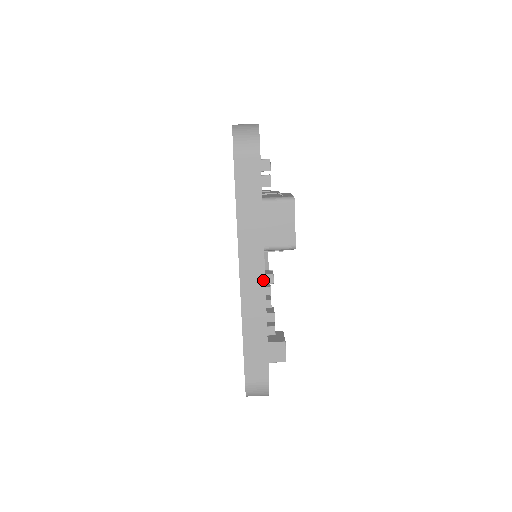
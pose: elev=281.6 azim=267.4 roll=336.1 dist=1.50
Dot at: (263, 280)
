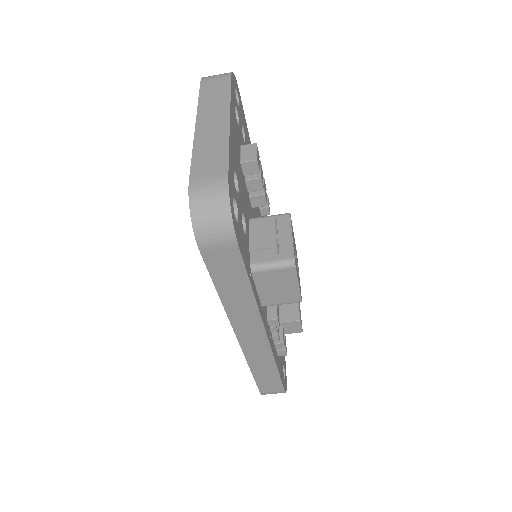
Dot at: (265, 339)
